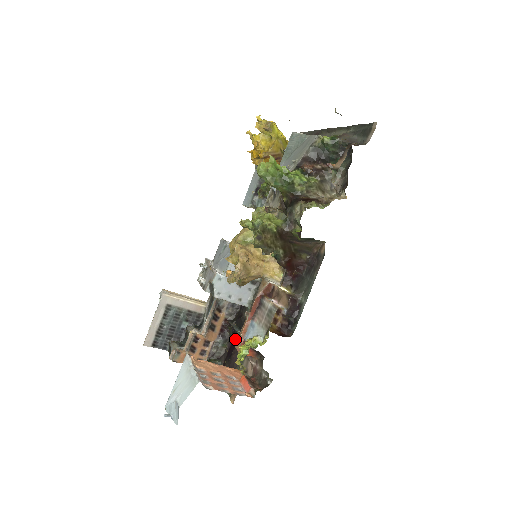
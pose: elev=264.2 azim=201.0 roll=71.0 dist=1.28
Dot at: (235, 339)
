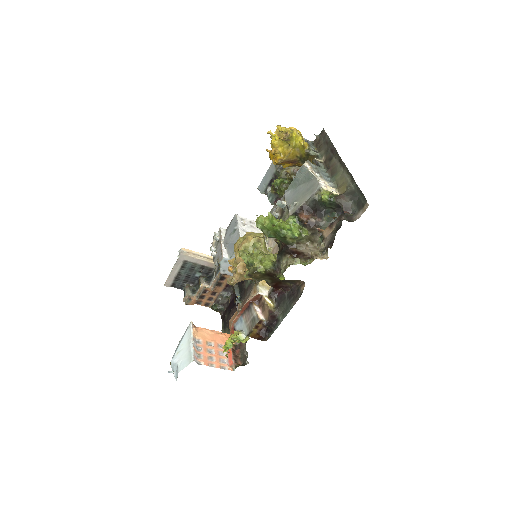
Dot at: (235, 299)
